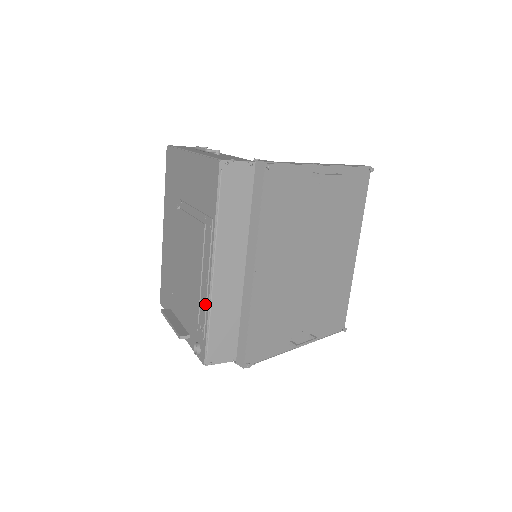
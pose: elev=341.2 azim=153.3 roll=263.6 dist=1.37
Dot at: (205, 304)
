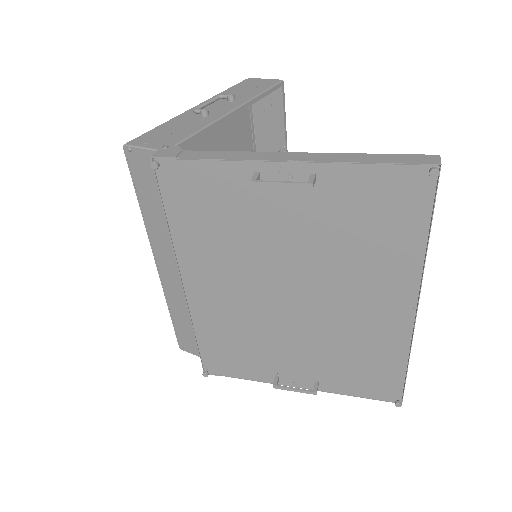
Dot at: occluded
